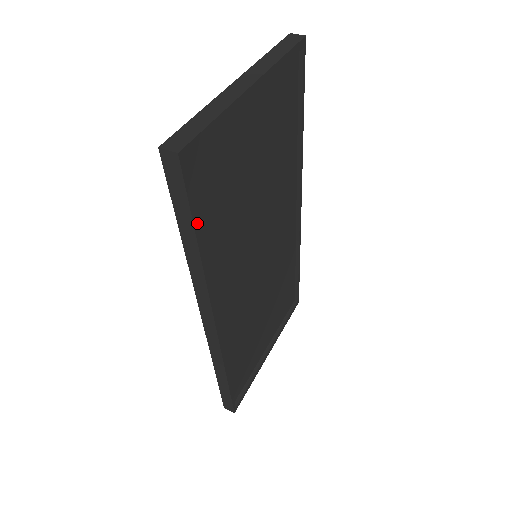
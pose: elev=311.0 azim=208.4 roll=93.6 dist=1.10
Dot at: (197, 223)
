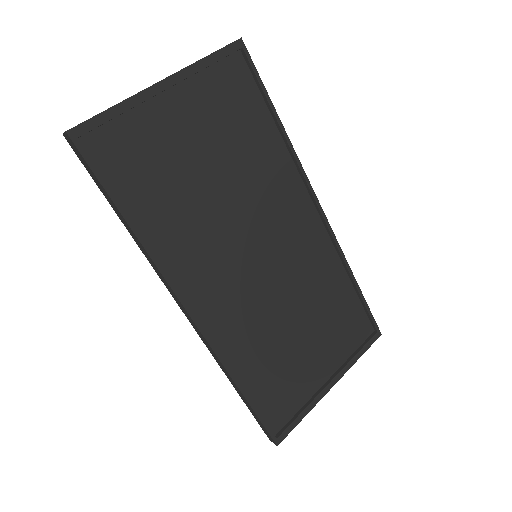
Dot at: (123, 200)
